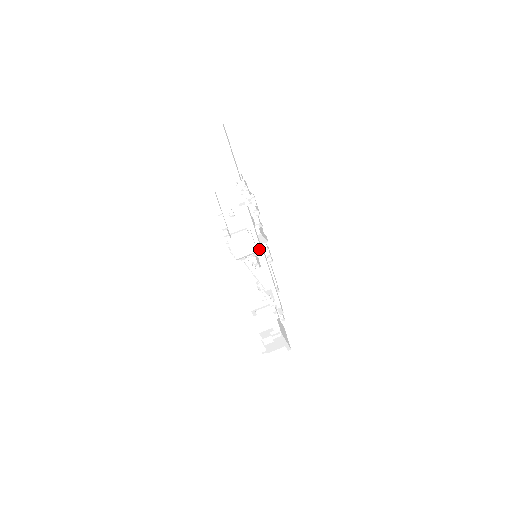
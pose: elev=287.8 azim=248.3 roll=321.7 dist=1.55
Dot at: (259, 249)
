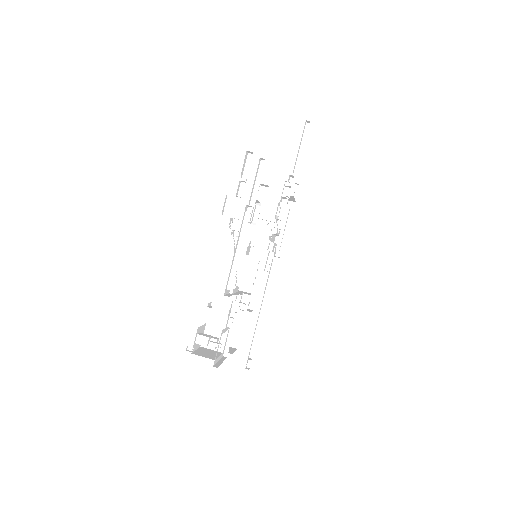
Dot at: (249, 210)
